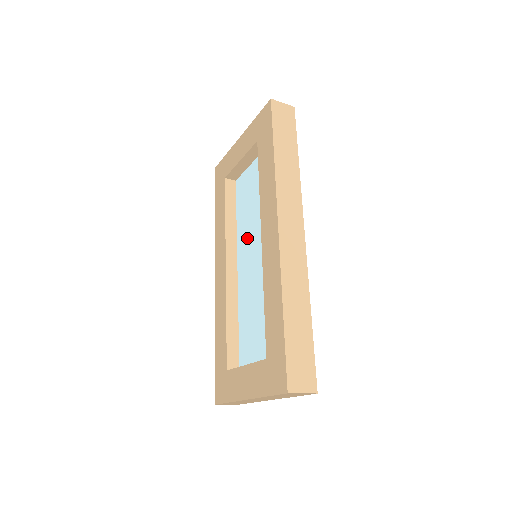
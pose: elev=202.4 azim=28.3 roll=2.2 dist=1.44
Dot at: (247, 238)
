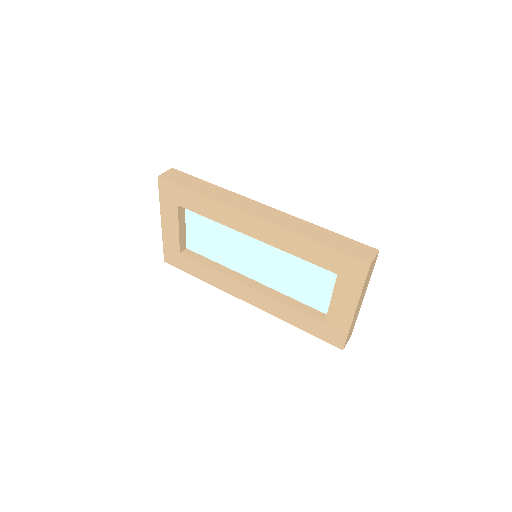
Dot at: (238, 258)
